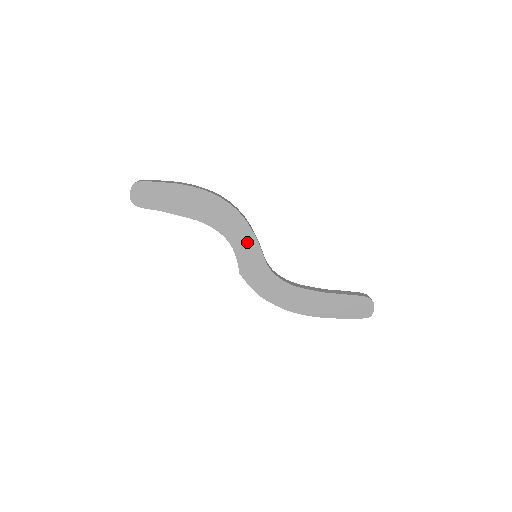
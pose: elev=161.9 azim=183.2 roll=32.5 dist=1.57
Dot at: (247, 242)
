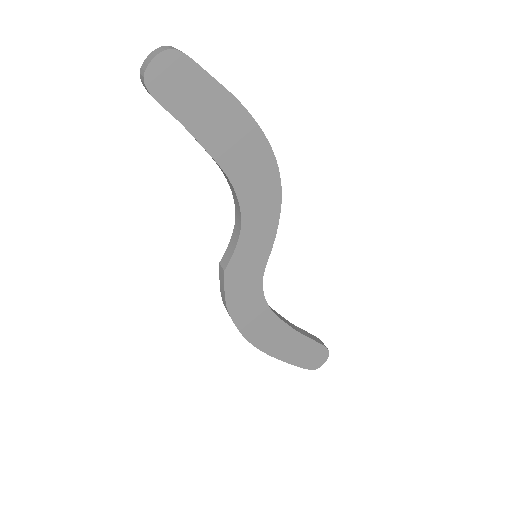
Dot at: (262, 234)
